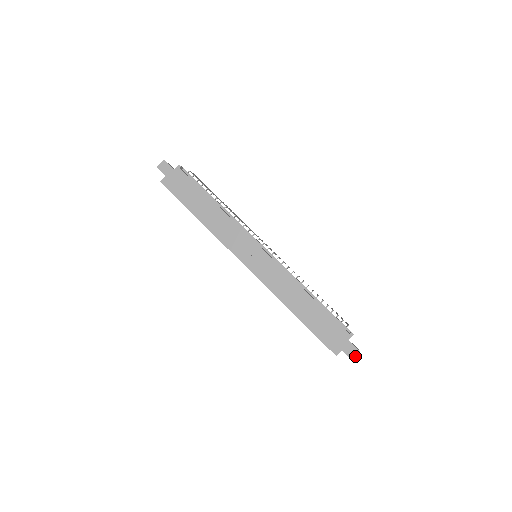
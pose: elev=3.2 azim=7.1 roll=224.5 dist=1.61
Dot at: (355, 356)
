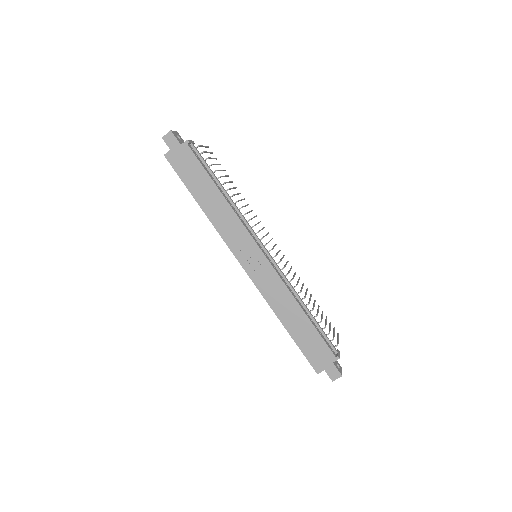
Dot at: occluded
